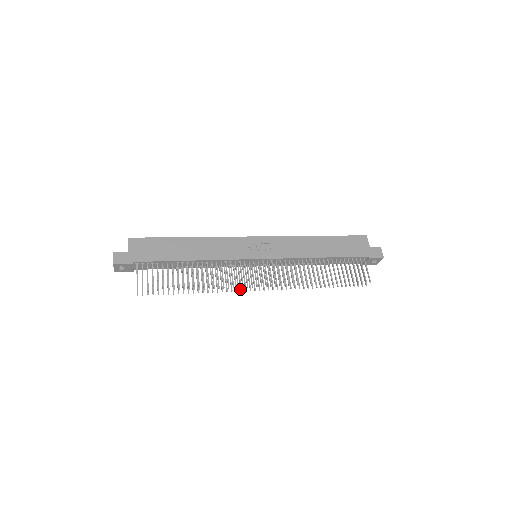
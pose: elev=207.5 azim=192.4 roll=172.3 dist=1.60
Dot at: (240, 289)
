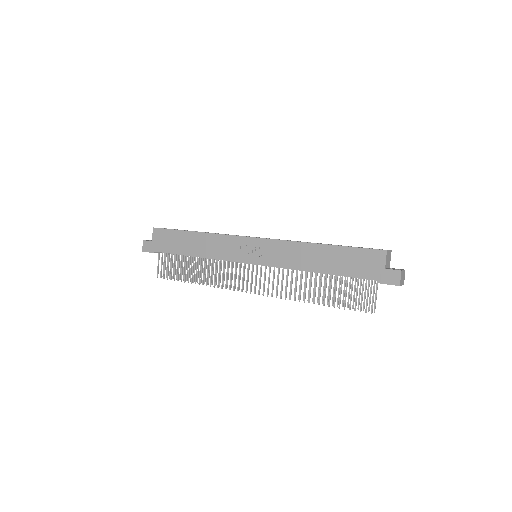
Dot at: occluded
